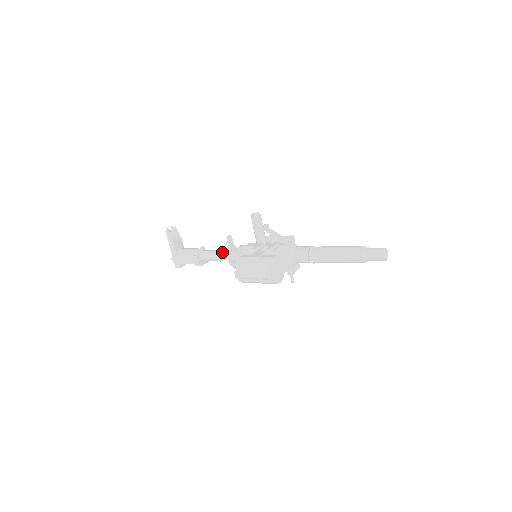
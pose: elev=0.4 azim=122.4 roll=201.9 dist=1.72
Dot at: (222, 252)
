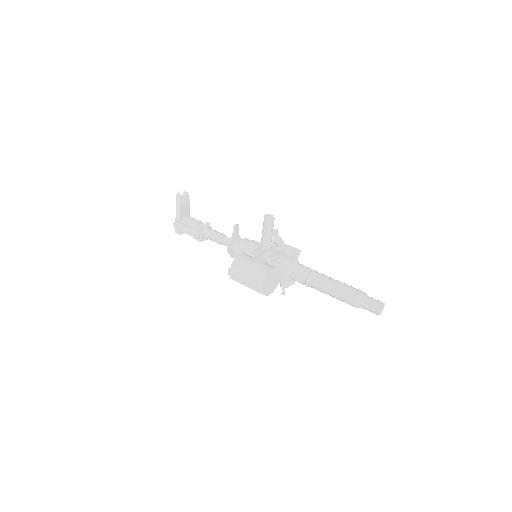
Dot at: (225, 237)
